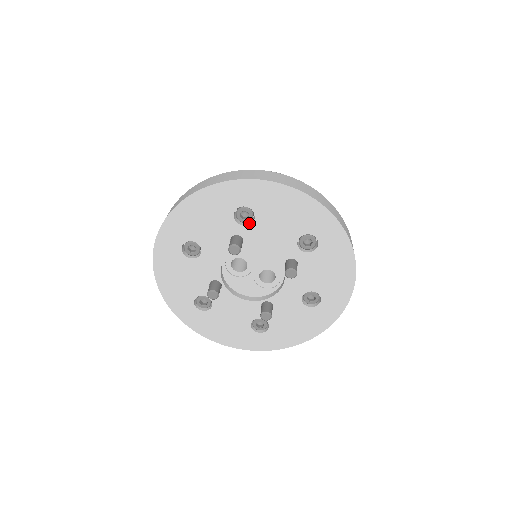
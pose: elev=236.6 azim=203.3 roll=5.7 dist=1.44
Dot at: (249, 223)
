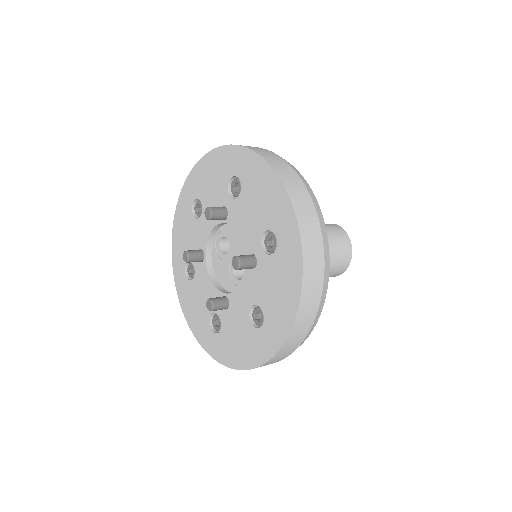
Dot at: (237, 198)
